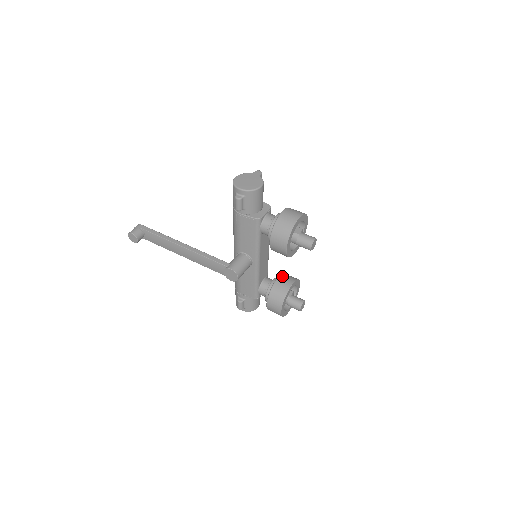
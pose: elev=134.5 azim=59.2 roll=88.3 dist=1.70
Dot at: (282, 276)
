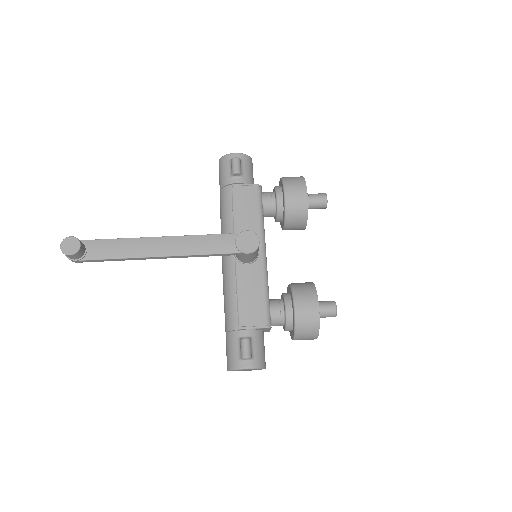
Dot at: occluded
